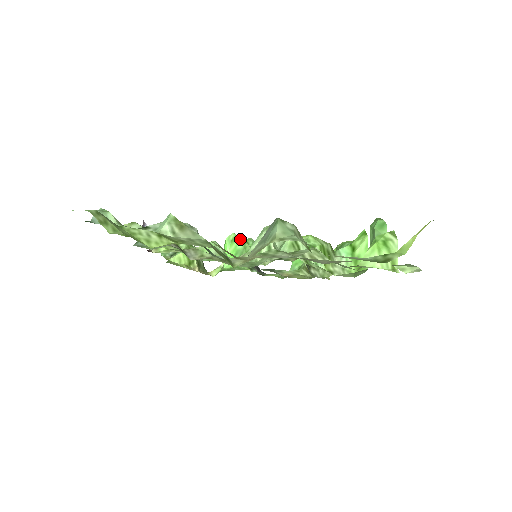
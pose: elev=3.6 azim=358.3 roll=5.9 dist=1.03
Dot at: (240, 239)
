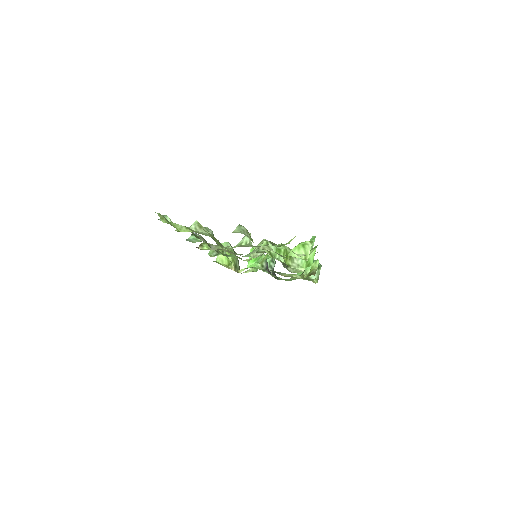
Dot at: occluded
